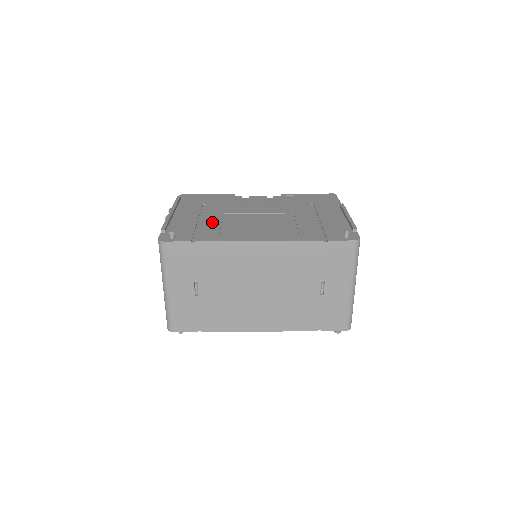
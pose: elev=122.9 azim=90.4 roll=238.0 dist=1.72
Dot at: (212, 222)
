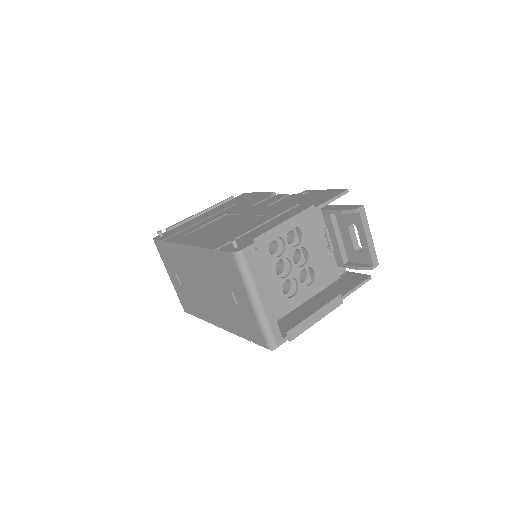
Dot at: (203, 223)
